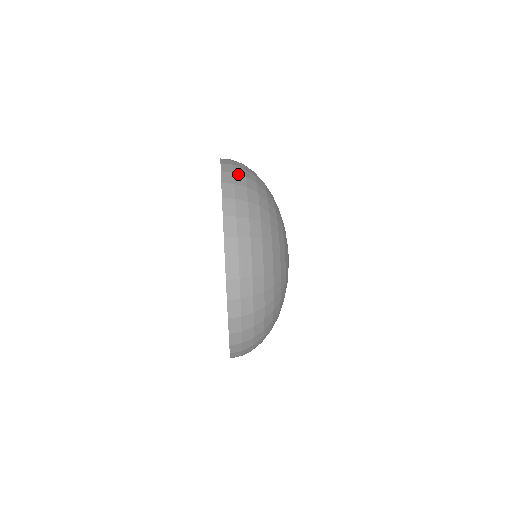
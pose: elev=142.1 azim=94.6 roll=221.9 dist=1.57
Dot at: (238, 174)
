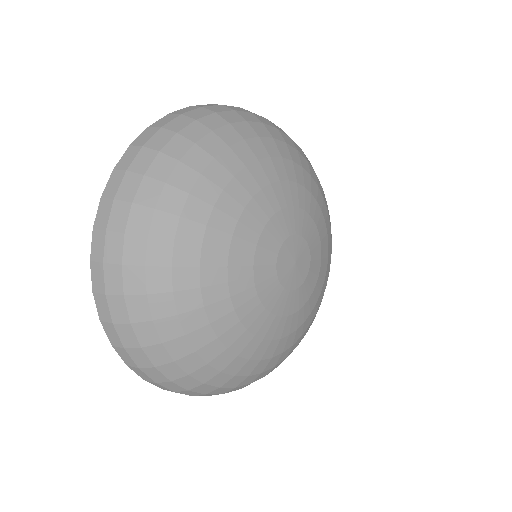
Dot at: (148, 148)
